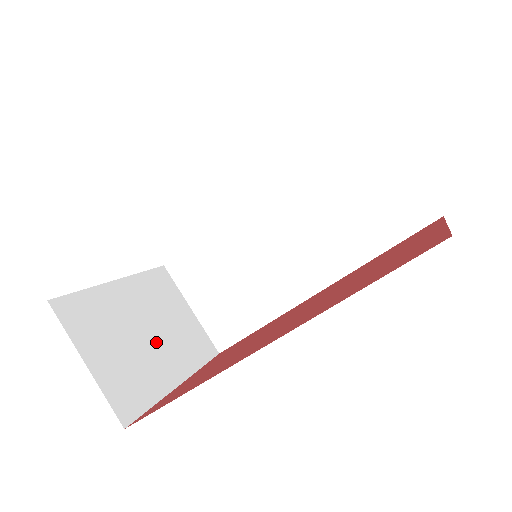
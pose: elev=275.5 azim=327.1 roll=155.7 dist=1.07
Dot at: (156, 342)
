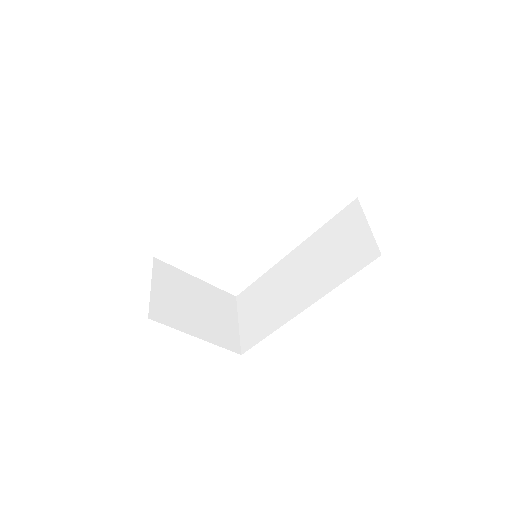
Dot at: (199, 313)
